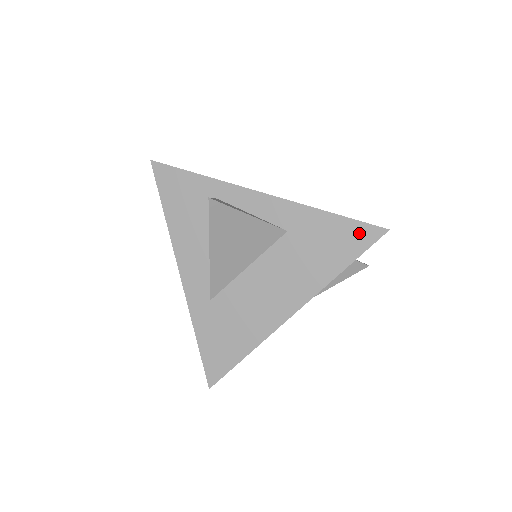
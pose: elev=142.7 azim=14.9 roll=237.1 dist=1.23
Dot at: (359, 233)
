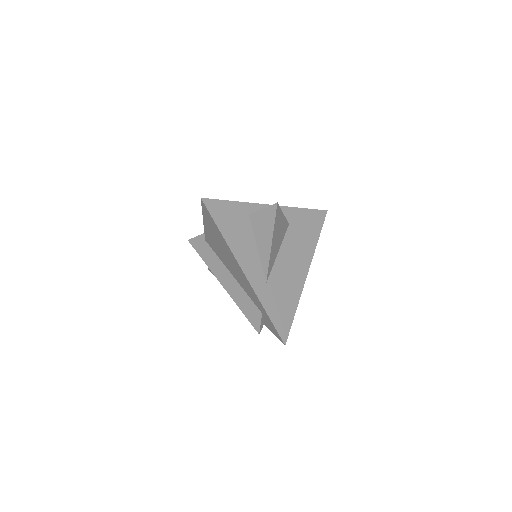
Dot at: (318, 216)
